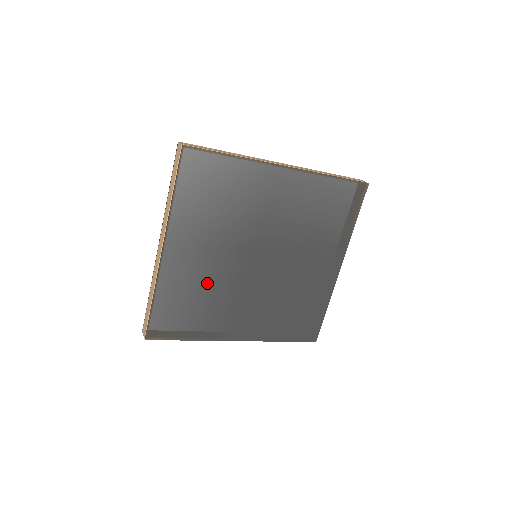
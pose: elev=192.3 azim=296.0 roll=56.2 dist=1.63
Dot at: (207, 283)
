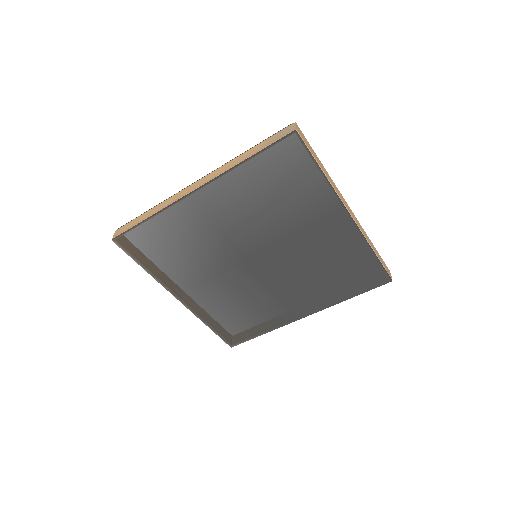
Dot at: (233, 299)
